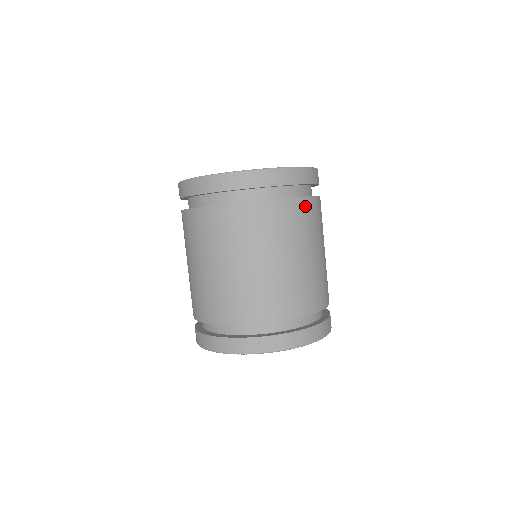
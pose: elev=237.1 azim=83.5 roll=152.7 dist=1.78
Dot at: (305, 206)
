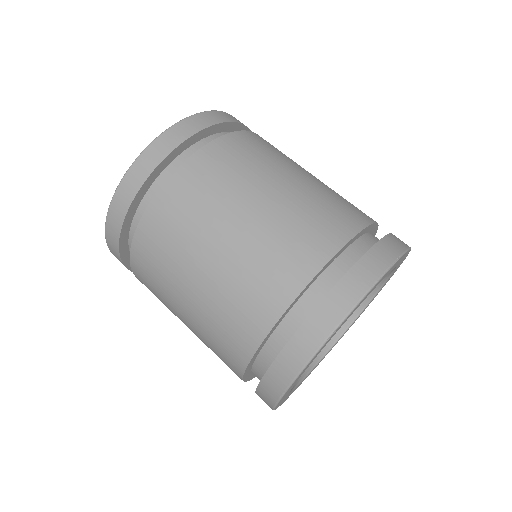
Dot at: (252, 137)
